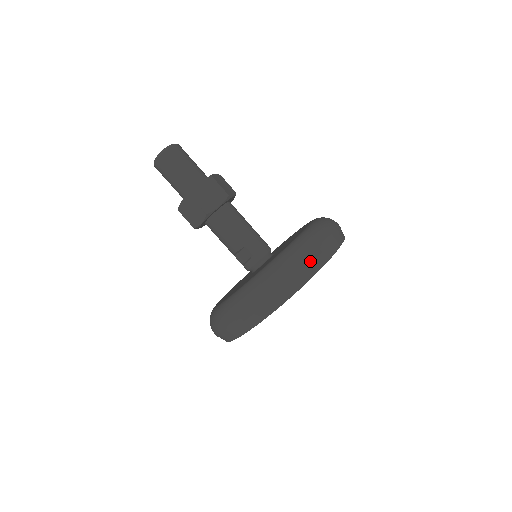
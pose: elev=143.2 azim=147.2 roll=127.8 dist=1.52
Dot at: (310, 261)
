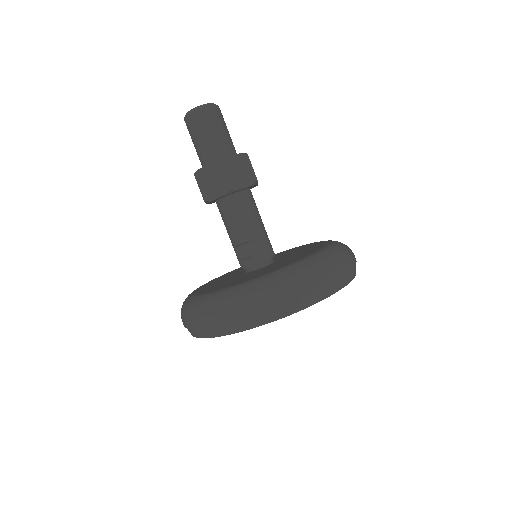
Dot at: (336, 277)
